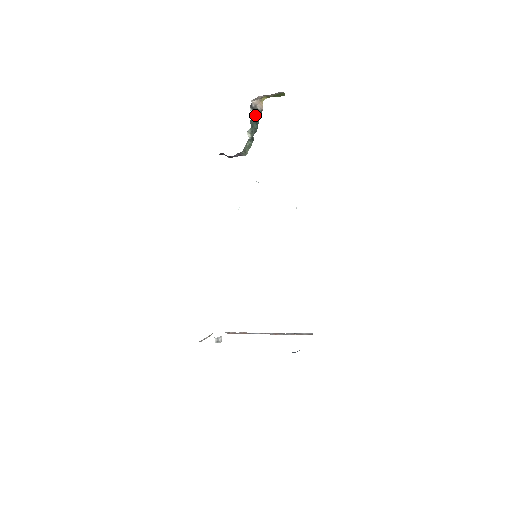
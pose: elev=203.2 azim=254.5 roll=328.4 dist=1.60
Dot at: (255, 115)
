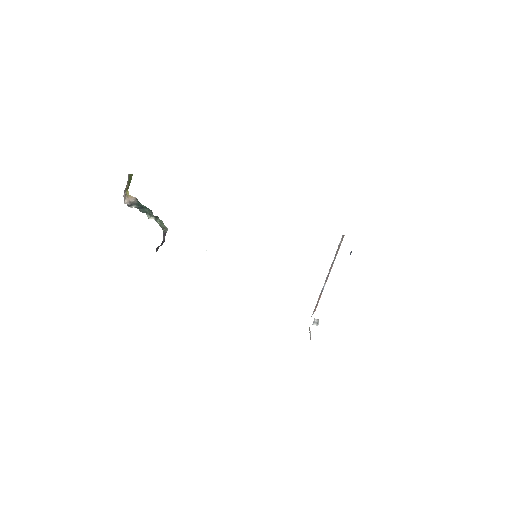
Dot at: (137, 206)
